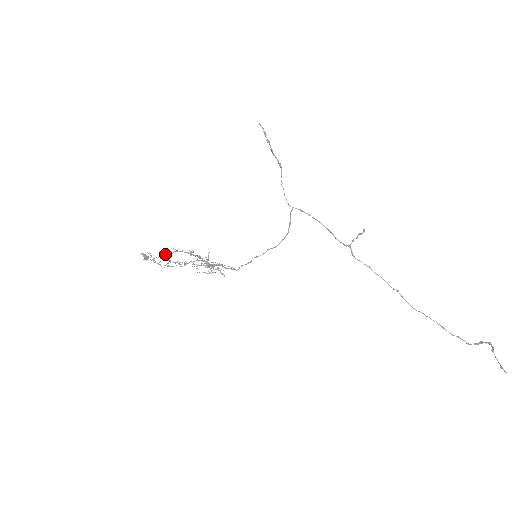
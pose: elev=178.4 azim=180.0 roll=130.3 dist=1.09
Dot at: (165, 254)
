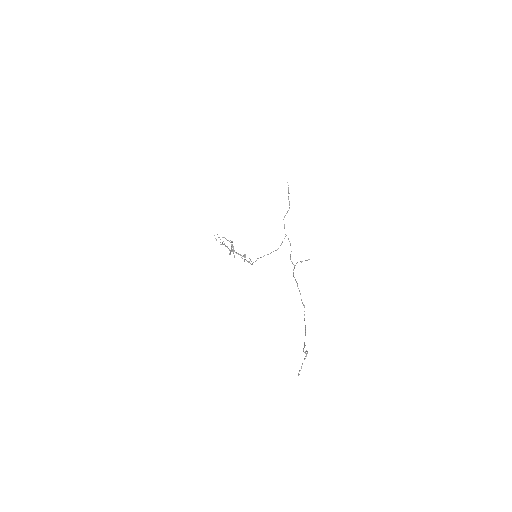
Dot at: (219, 237)
